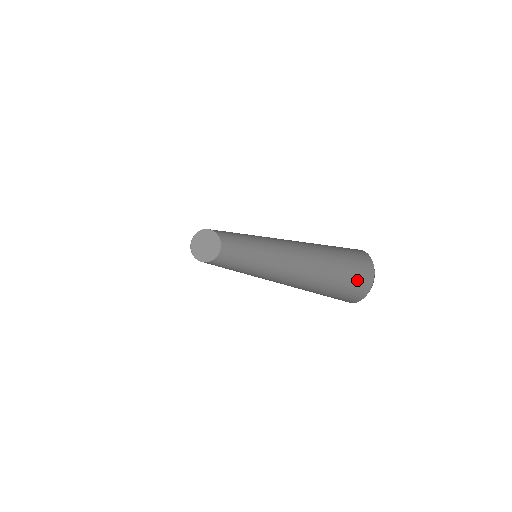
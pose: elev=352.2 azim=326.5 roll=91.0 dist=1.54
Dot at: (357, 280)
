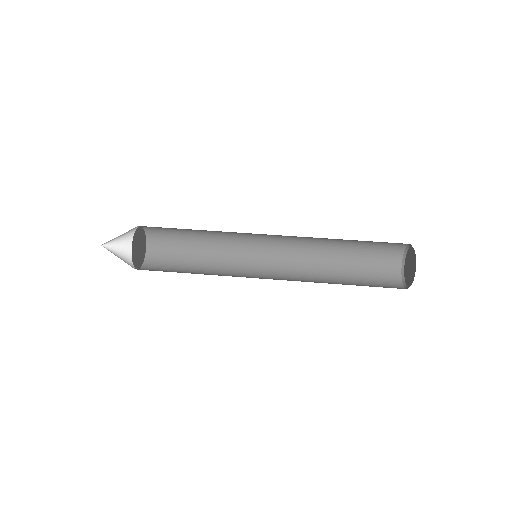
Dot at: (384, 273)
